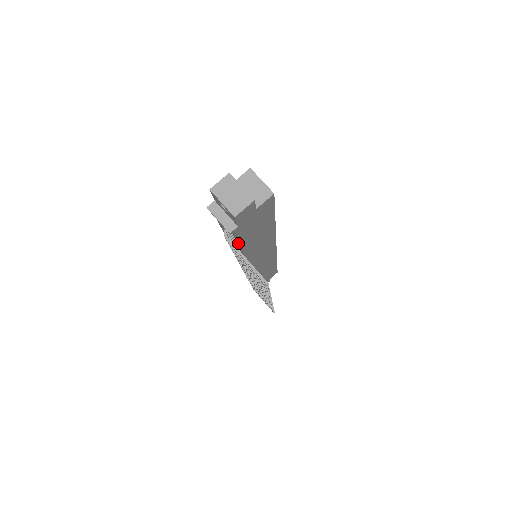
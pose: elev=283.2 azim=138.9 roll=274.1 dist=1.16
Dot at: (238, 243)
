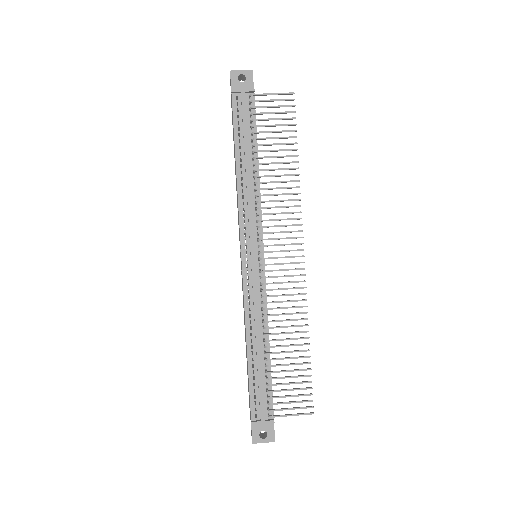
Dot at: (255, 135)
